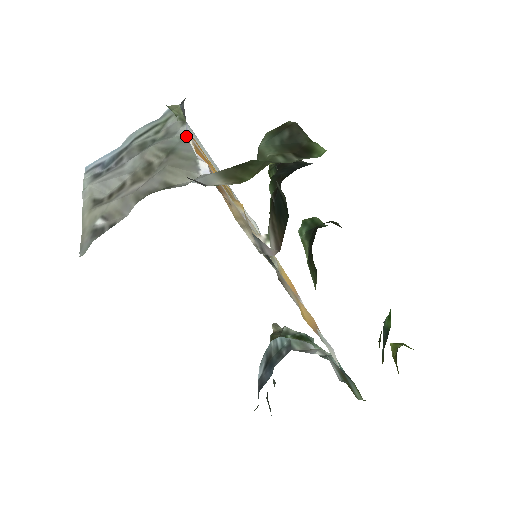
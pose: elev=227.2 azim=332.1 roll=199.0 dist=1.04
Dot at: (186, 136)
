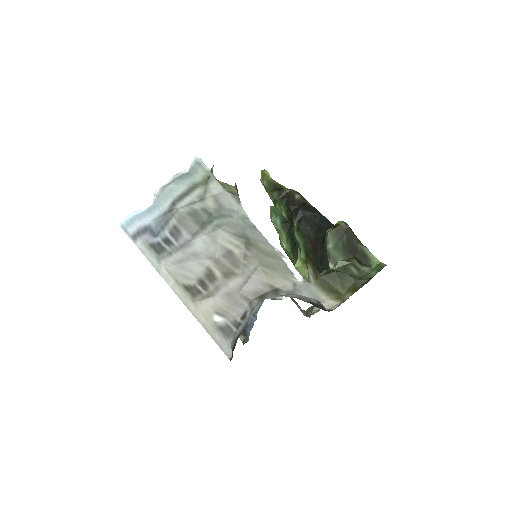
Dot at: (247, 217)
